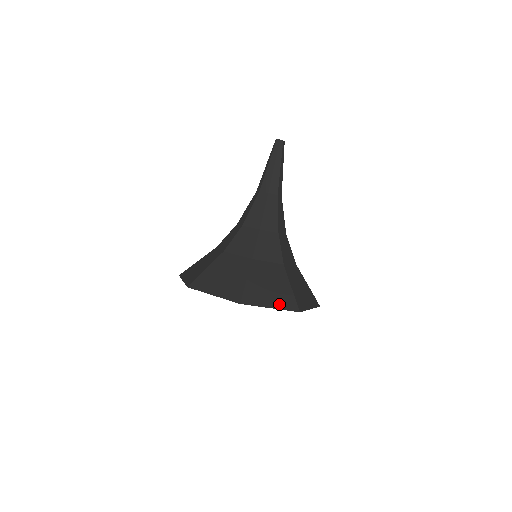
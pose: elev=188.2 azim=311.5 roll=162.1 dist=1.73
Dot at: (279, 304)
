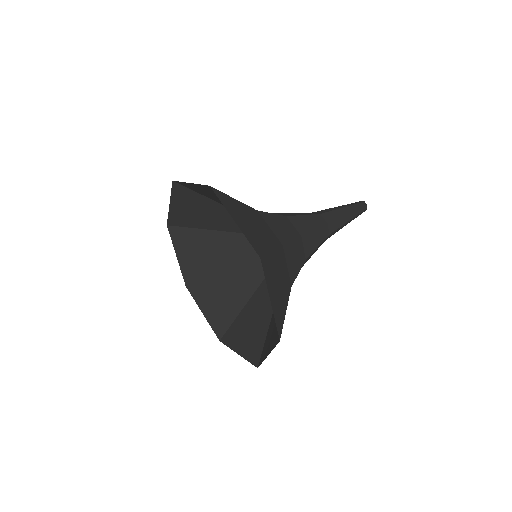
Dot at: (275, 309)
